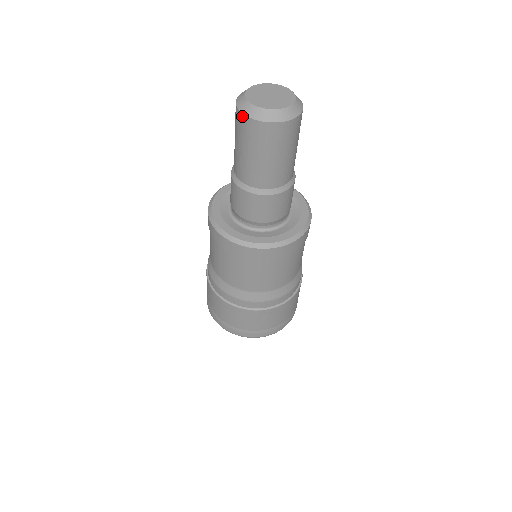
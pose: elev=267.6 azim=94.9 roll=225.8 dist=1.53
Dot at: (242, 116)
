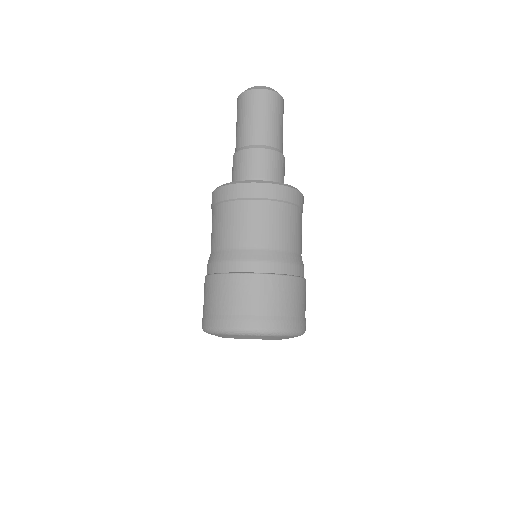
Dot at: (242, 95)
